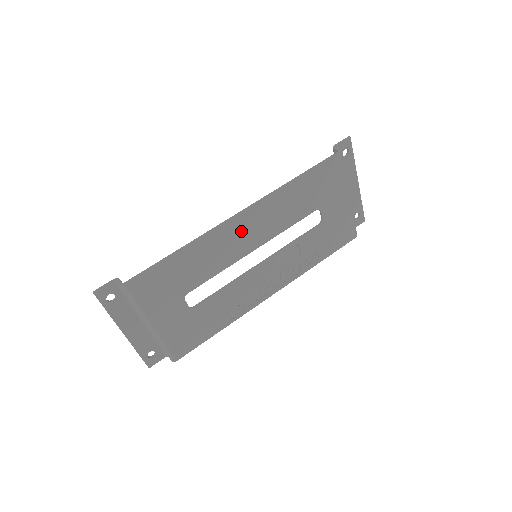
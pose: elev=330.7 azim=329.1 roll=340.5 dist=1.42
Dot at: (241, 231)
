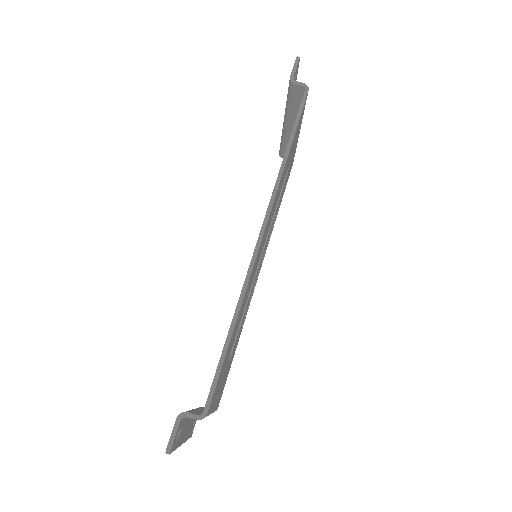
Dot at: (260, 249)
